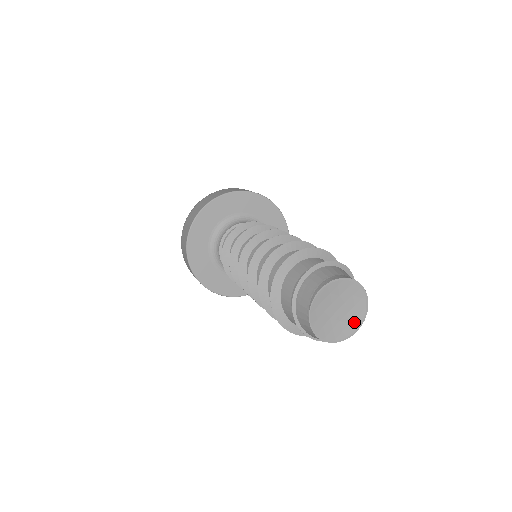
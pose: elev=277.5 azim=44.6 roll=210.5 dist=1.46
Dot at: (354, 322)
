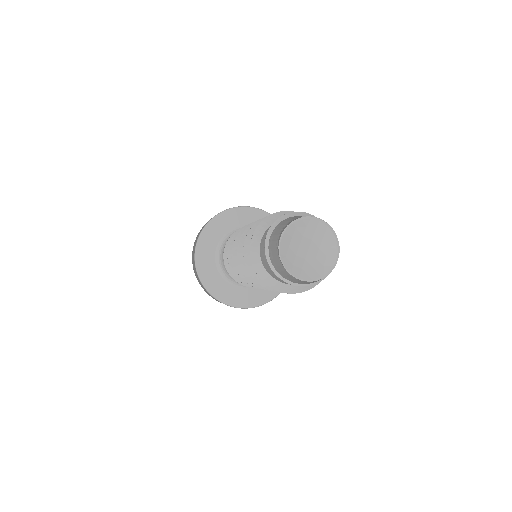
Dot at: (330, 254)
